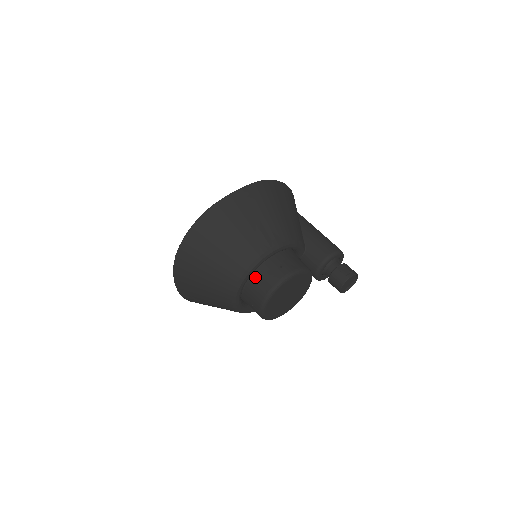
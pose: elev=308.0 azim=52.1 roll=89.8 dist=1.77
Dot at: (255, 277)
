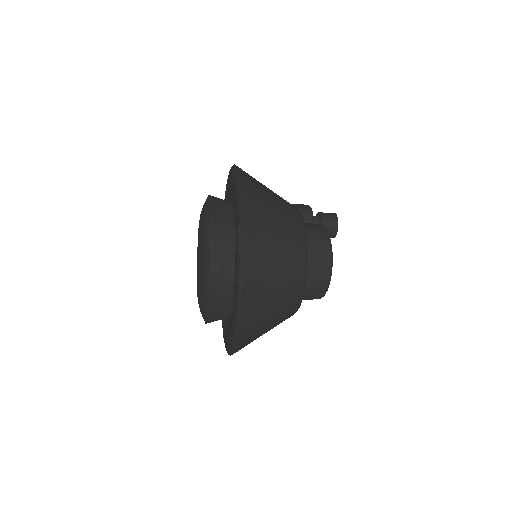
Dot at: occluded
